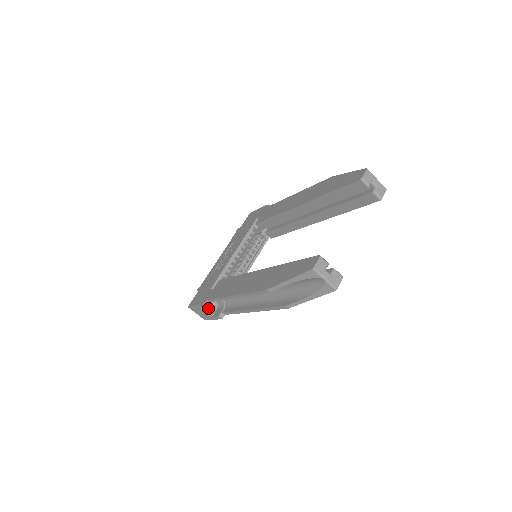
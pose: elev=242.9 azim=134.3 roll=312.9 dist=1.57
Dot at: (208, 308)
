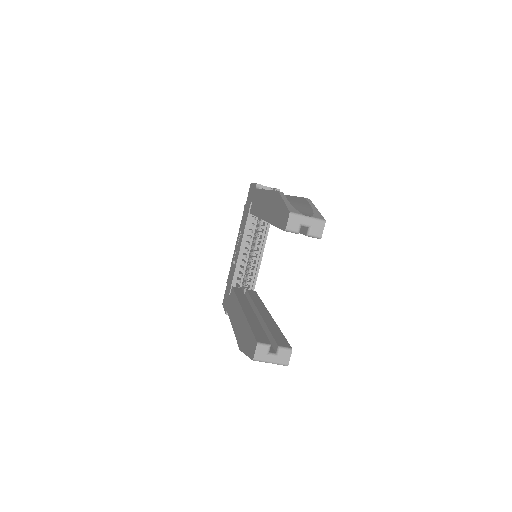
Dot at: occluded
